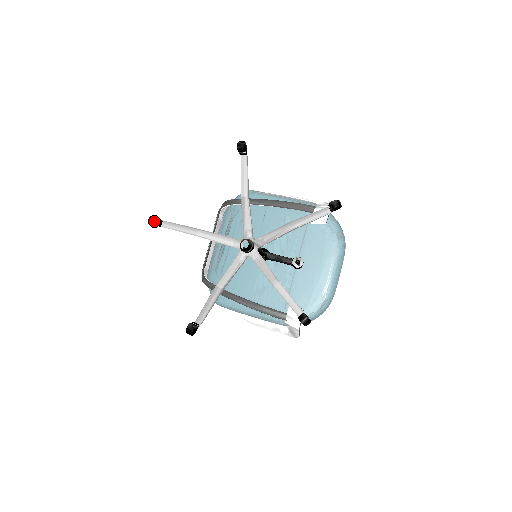
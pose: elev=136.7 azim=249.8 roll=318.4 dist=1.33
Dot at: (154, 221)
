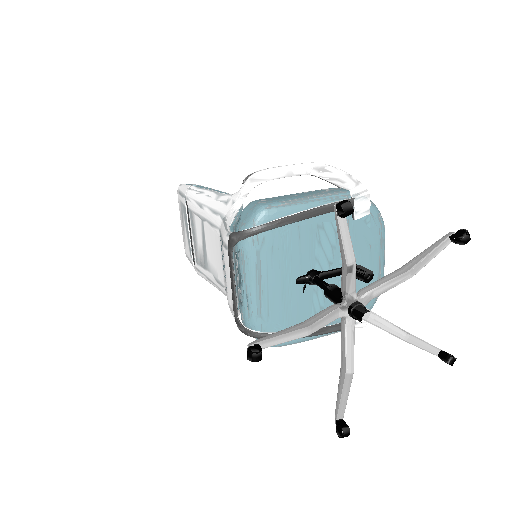
Dot at: (260, 356)
